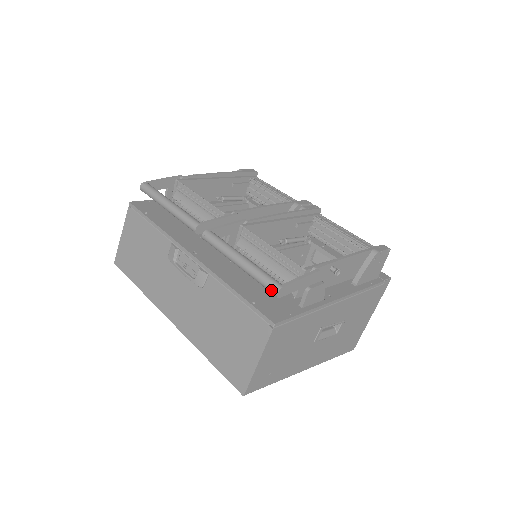
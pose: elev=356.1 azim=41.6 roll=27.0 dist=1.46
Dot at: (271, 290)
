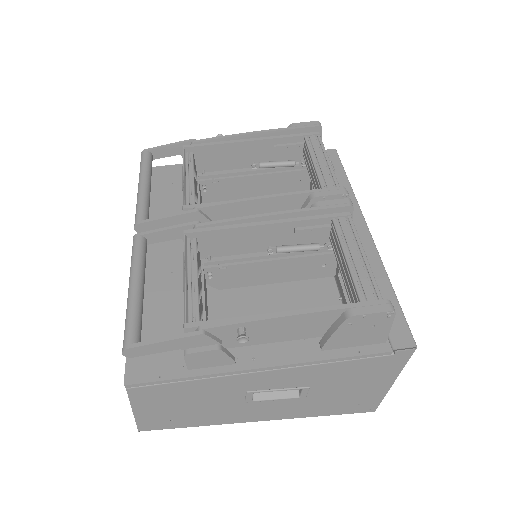
Dot at: (124, 345)
